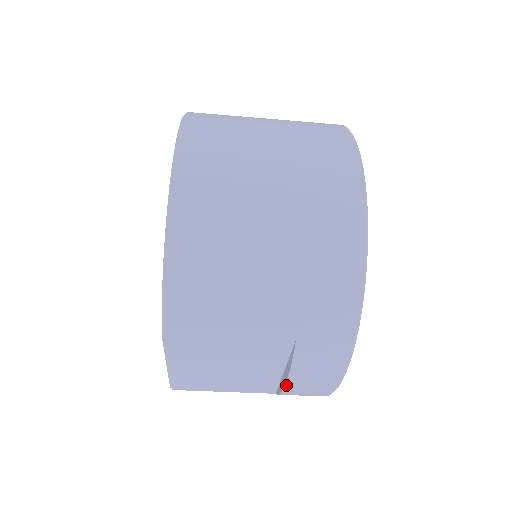
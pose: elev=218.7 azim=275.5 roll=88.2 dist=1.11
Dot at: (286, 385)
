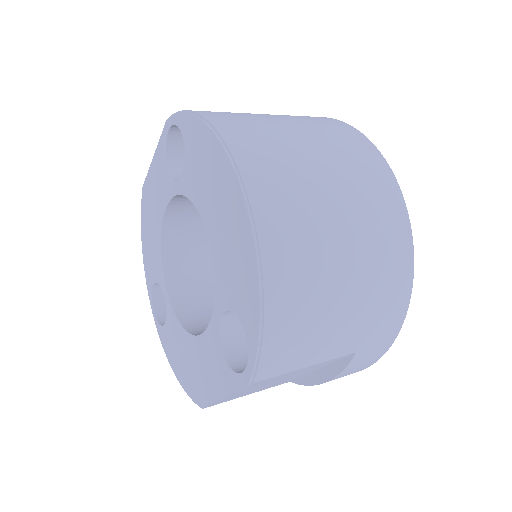
Dot at: (325, 382)
